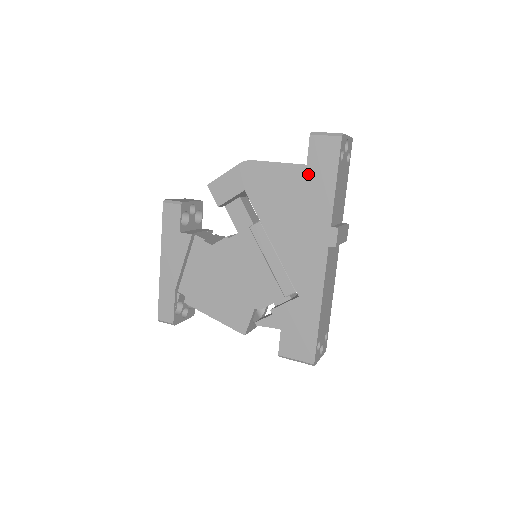
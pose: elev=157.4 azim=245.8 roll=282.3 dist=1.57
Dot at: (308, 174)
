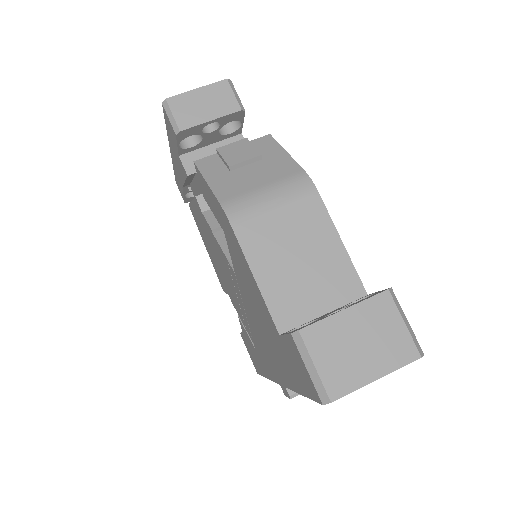
Dot at: (278, 341)
